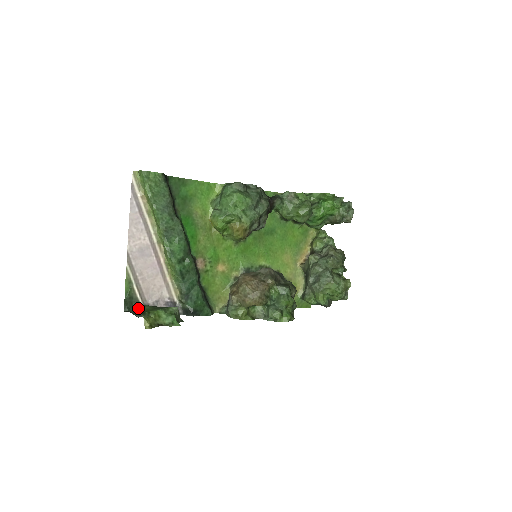
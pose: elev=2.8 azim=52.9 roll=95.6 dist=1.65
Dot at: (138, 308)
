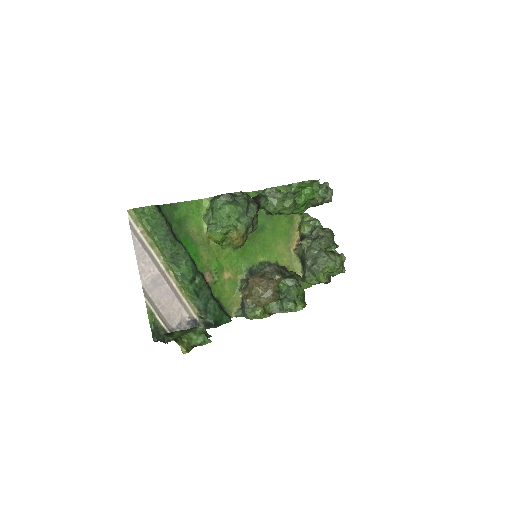
Dot at: (169, 337)
